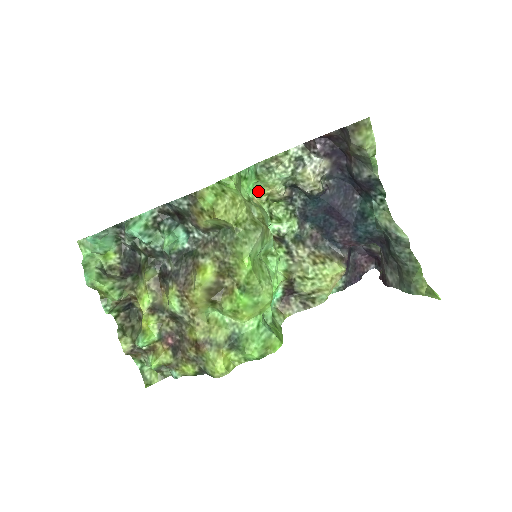
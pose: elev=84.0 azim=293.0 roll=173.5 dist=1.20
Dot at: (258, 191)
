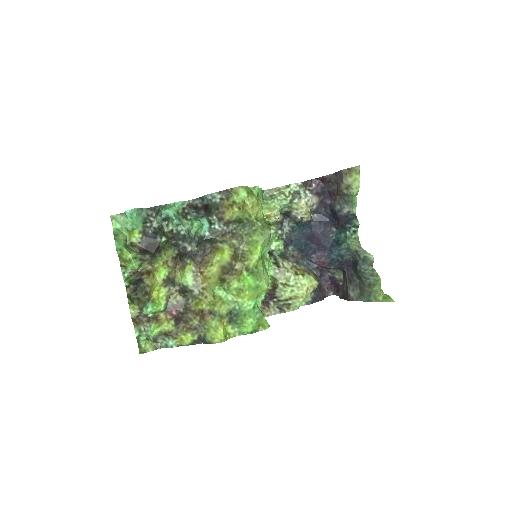
Dot at: occluded
